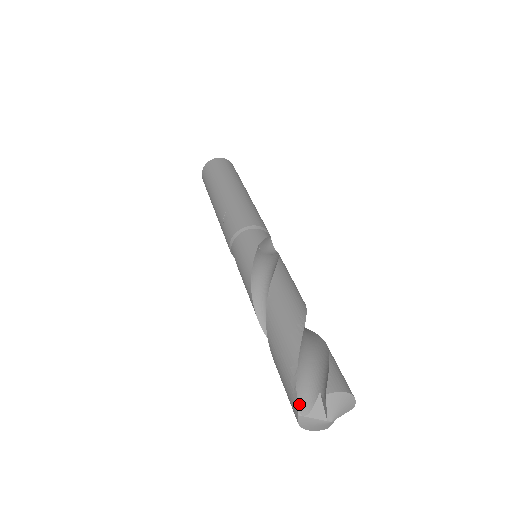
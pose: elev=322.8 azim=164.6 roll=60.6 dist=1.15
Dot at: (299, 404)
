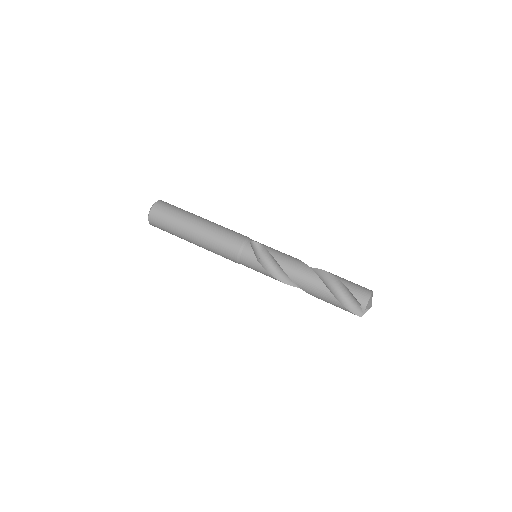
Dot at: (358, 315)
